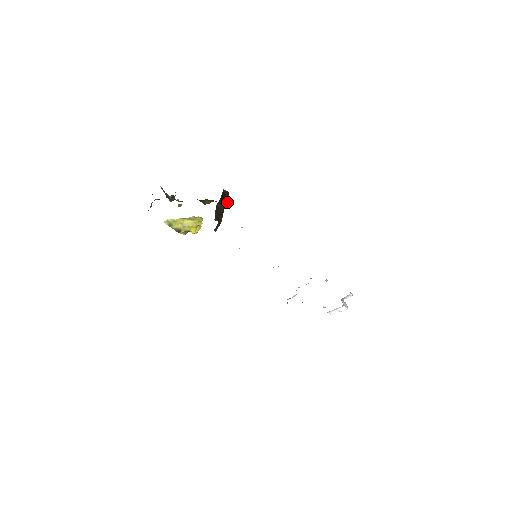
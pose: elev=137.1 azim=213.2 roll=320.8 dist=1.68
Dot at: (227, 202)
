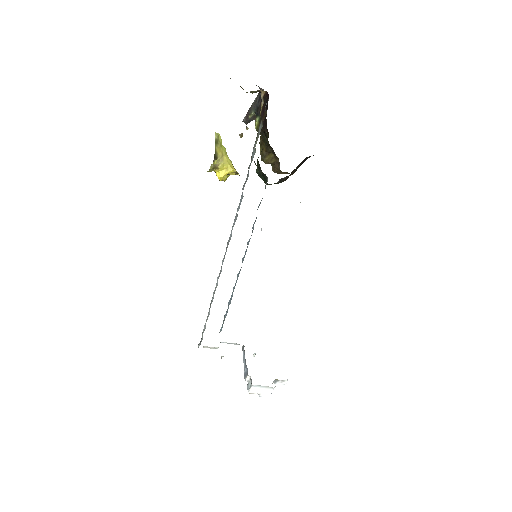
Dot at: (292, 174)
